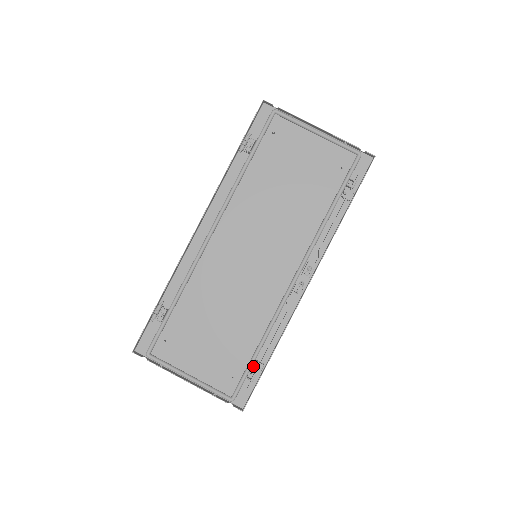
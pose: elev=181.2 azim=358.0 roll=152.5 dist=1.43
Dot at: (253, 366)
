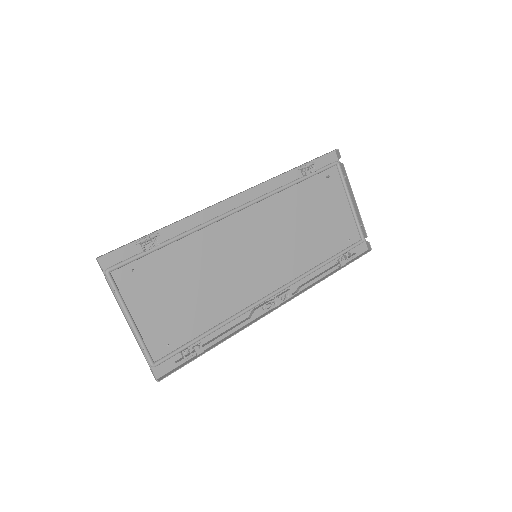
Dot at: (196, 346)
